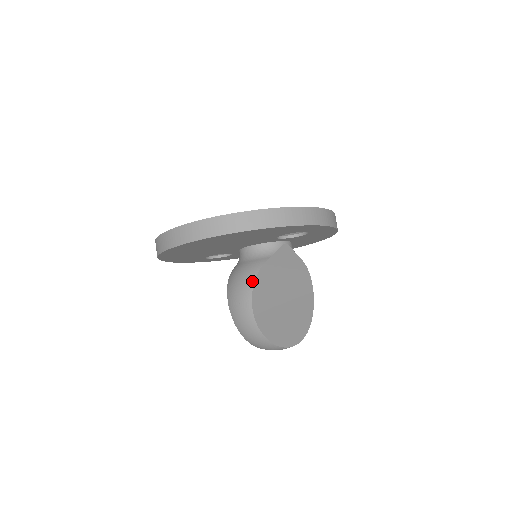
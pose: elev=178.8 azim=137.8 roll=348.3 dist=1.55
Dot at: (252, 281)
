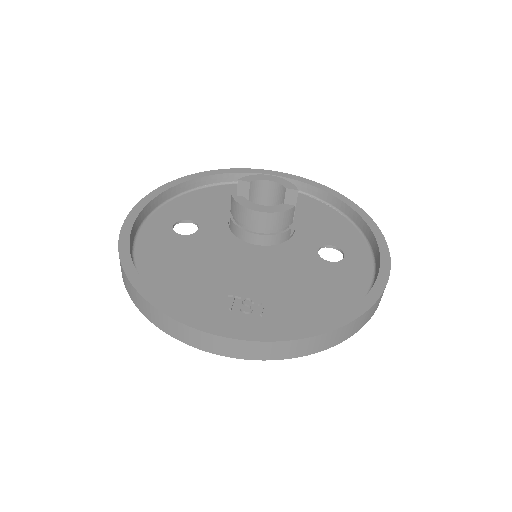
Dot at: occluded
